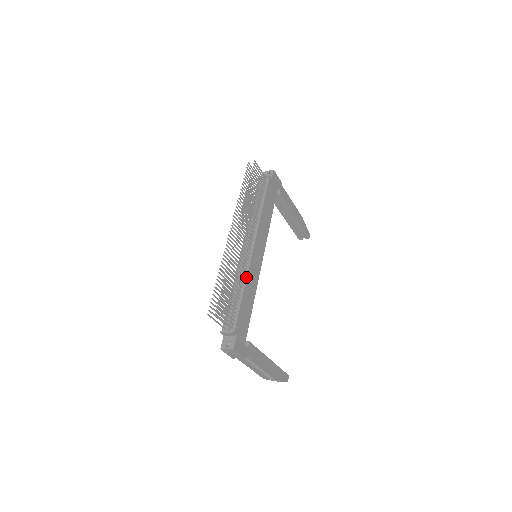
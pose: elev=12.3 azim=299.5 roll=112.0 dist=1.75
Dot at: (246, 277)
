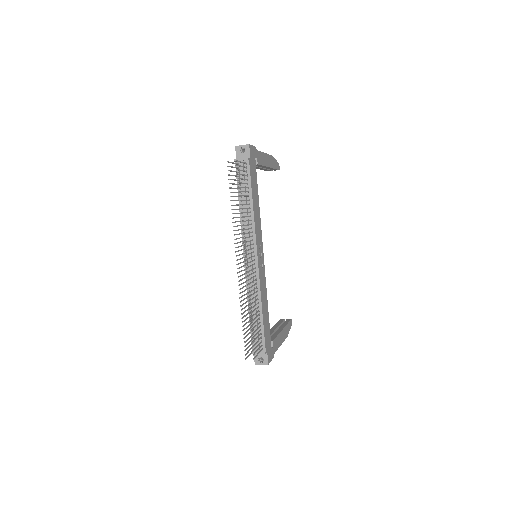
Dot at: (260, 295)
